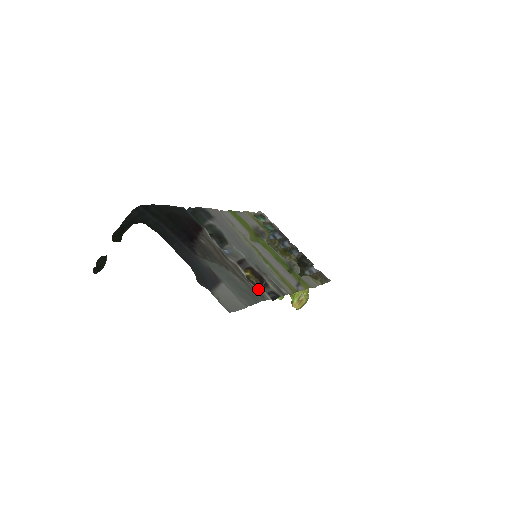
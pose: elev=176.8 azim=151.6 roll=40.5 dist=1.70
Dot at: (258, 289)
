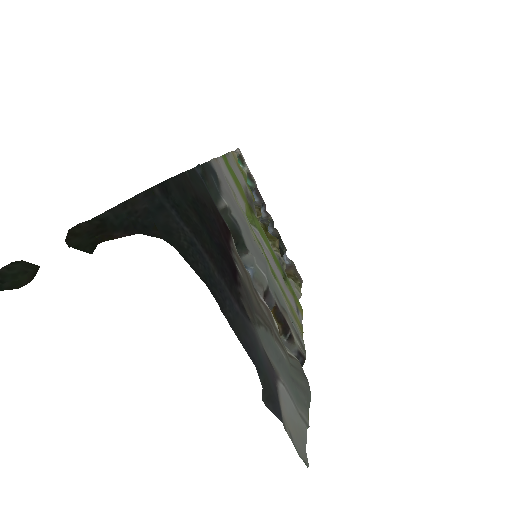
Dot at: (297, 363)
